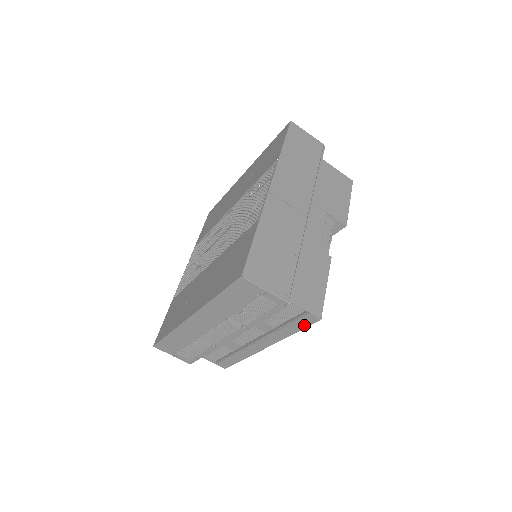
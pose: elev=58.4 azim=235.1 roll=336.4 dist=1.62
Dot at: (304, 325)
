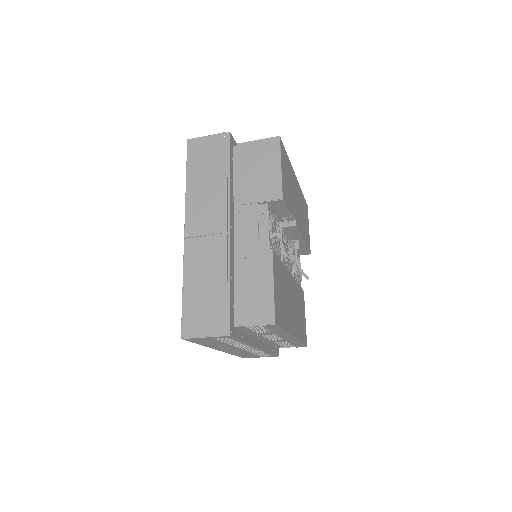
Dot at: (276, 328)
